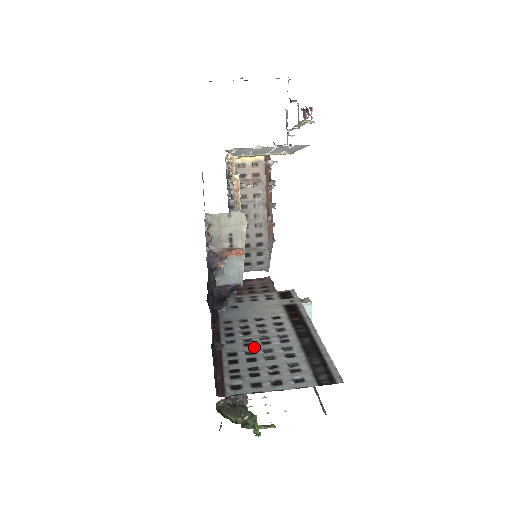
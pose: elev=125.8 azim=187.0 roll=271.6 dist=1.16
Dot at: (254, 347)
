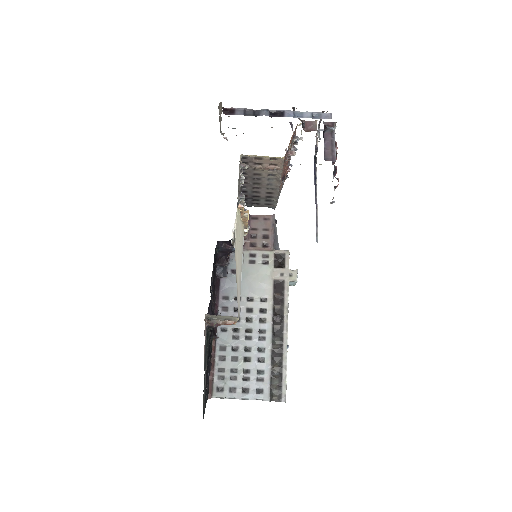
Dot at: (239, 342)
